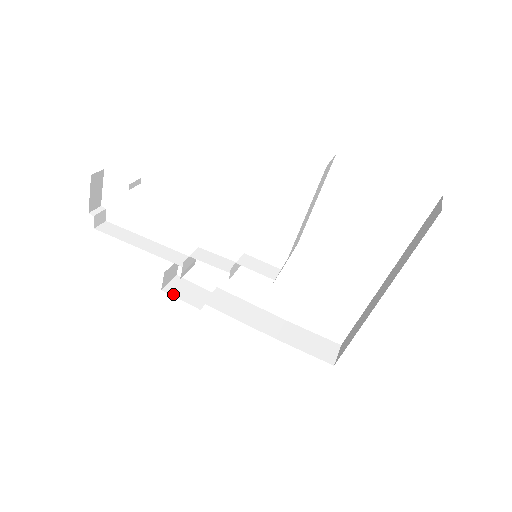
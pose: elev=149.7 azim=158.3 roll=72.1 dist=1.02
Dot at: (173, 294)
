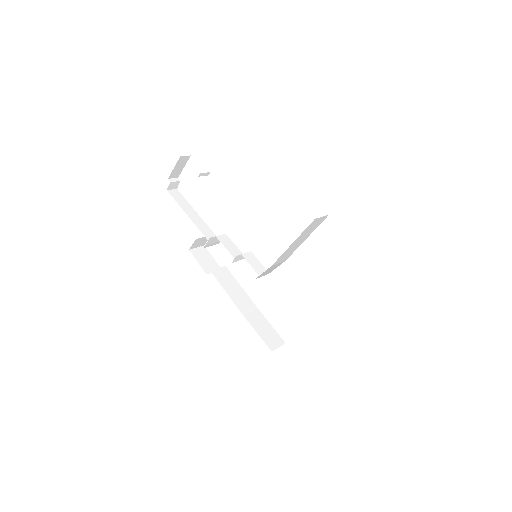
Dot at: (195, 256)
